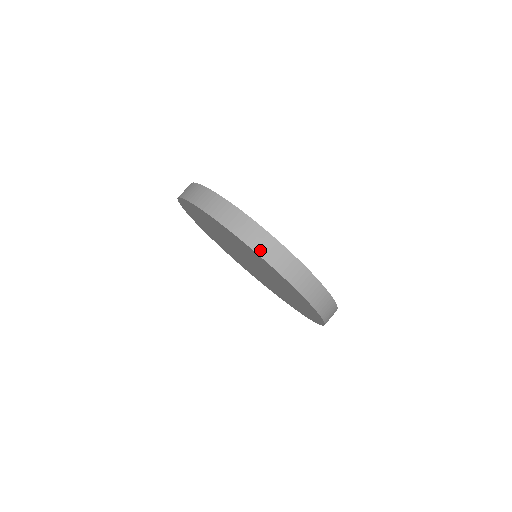
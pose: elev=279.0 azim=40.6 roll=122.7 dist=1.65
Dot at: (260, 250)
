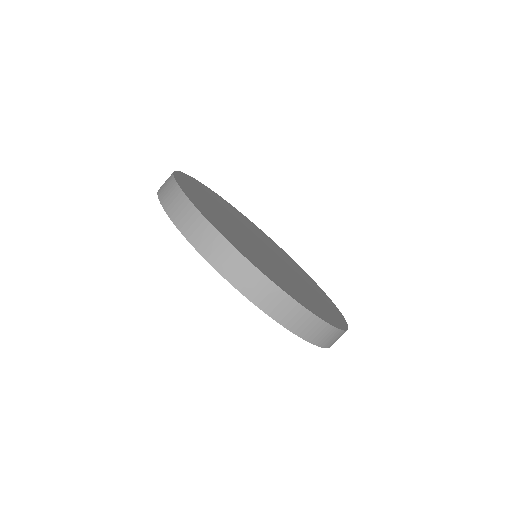
Dot at: (316, 340)
